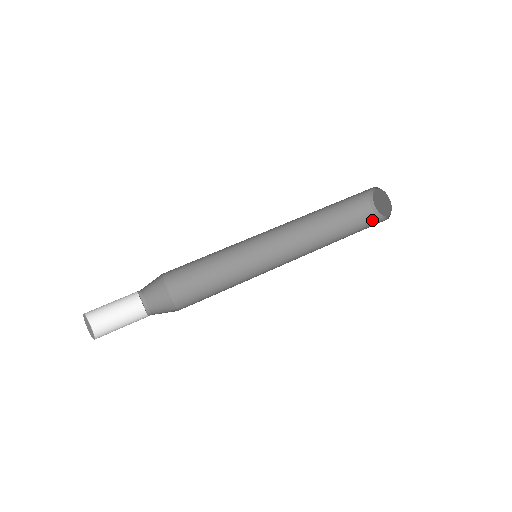
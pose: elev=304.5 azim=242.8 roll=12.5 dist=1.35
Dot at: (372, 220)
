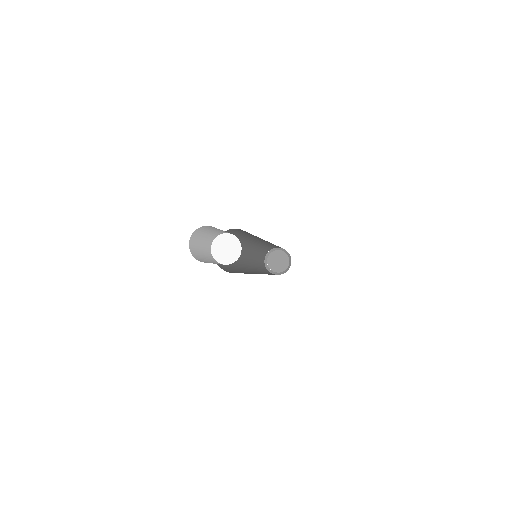
Dot at: occluded
